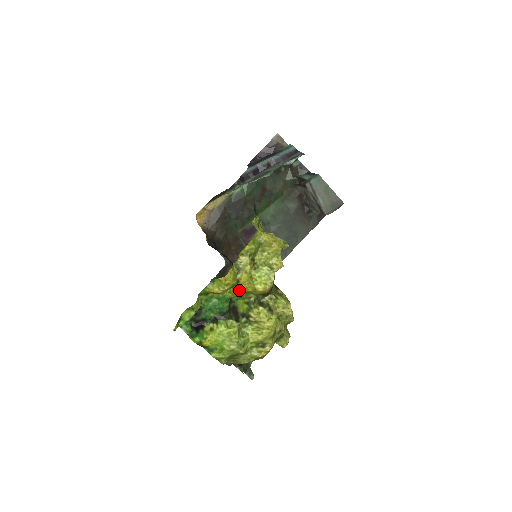
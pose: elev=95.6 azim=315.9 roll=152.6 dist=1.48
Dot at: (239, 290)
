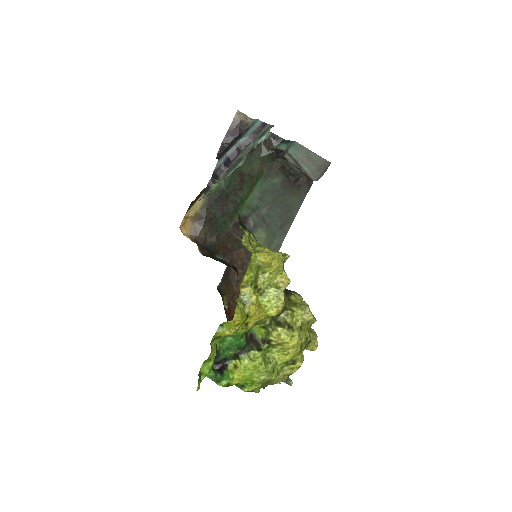
Dot at: (251, 323)
